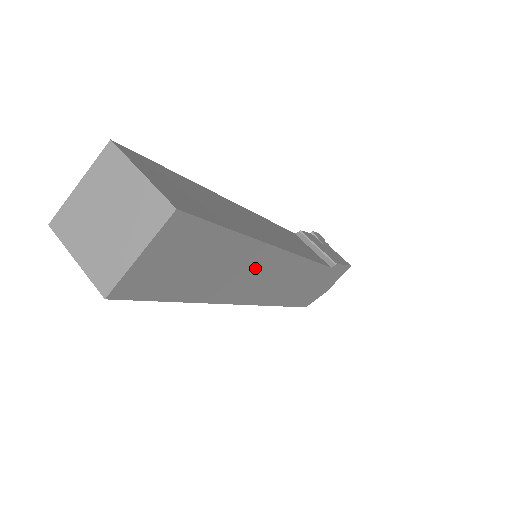
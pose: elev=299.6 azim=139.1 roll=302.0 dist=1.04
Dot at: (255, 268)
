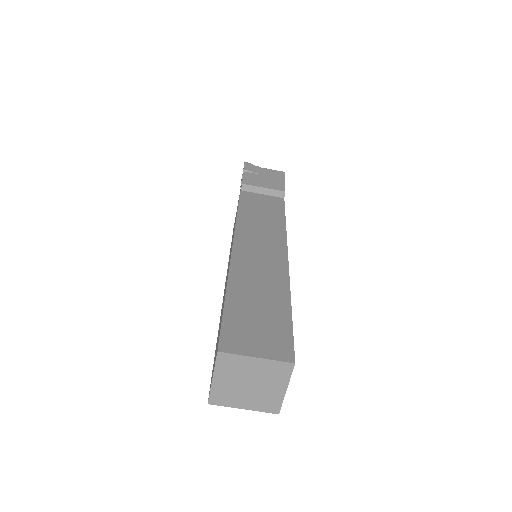
Dot at: occluded
